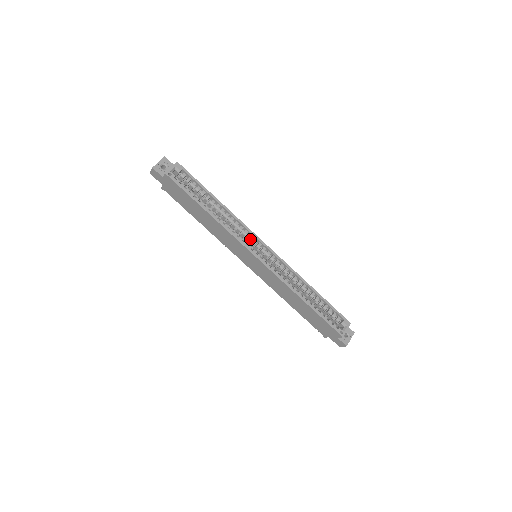
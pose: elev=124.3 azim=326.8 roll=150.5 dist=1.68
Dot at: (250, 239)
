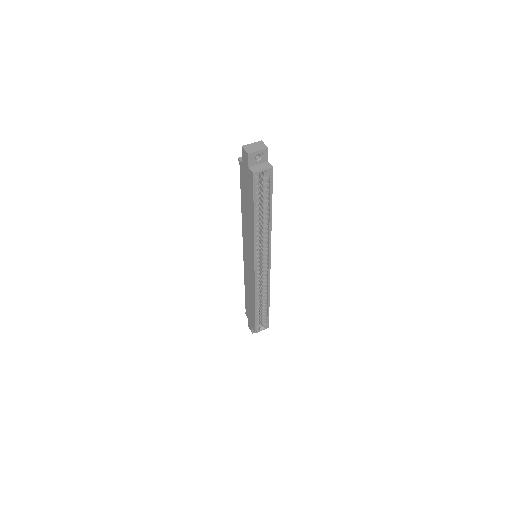
Dot at: (264, 251)
